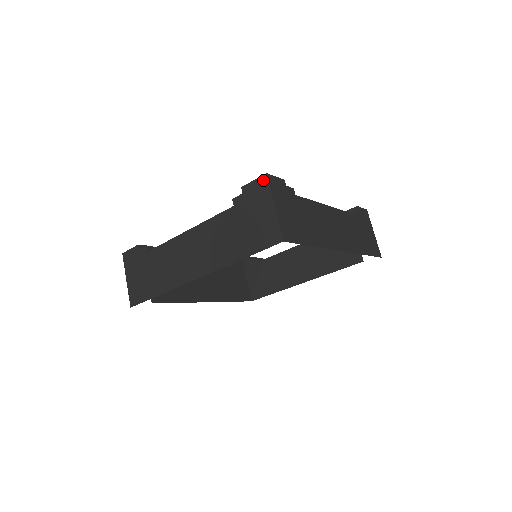
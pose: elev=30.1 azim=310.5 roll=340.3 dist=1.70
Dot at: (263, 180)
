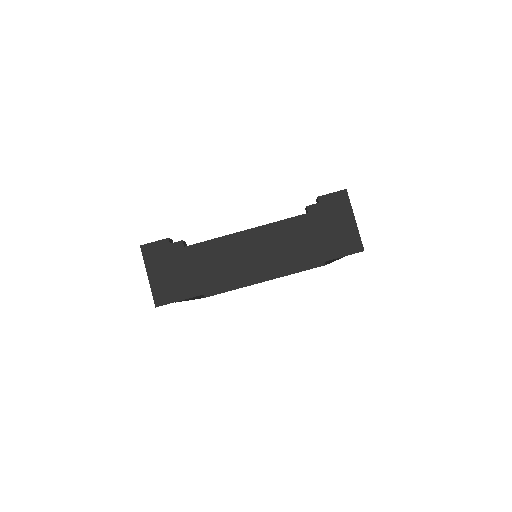
Dot at: (343, 194)
